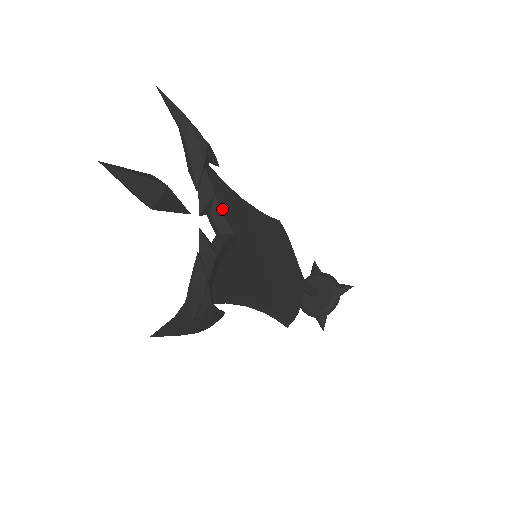
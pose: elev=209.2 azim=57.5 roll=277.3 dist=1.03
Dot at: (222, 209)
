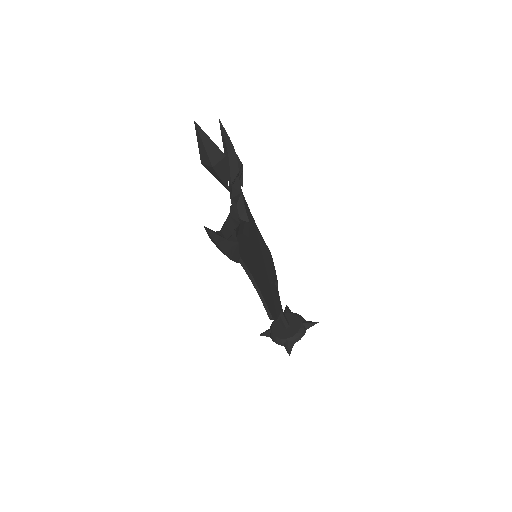
Dot at: occluded
